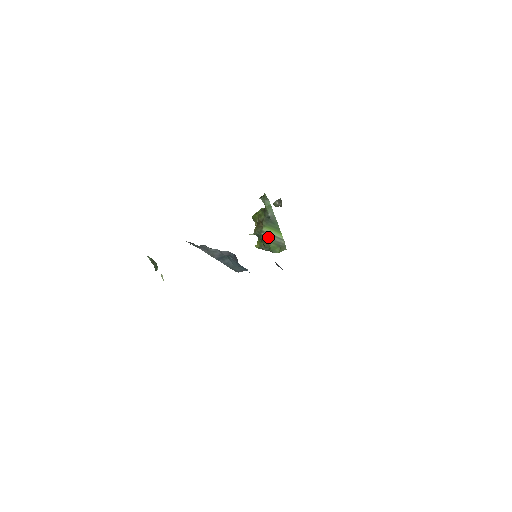
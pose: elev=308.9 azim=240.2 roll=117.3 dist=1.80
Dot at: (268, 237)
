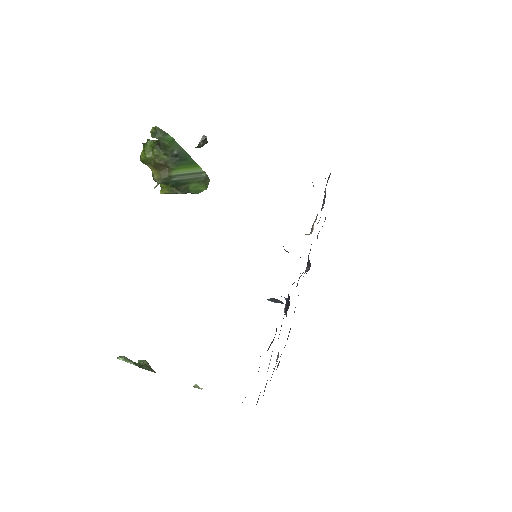
Dot at: (183, 179)
